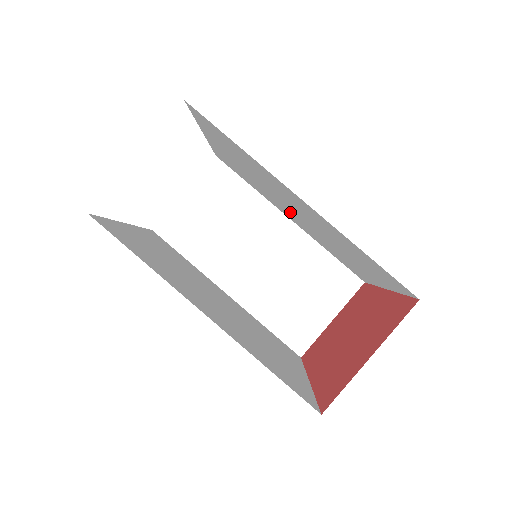
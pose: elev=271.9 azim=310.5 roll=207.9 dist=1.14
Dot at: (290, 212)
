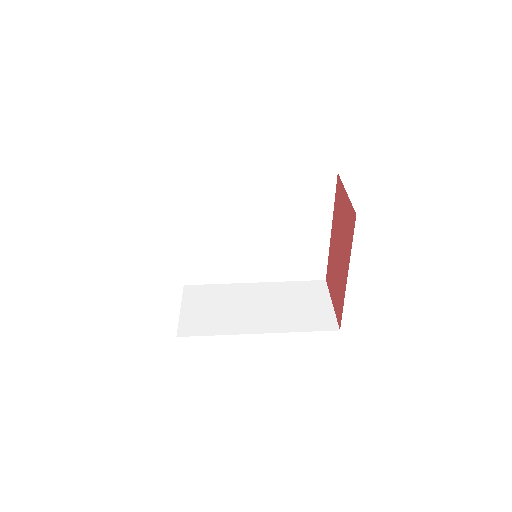
Dot at: (252, 252)
